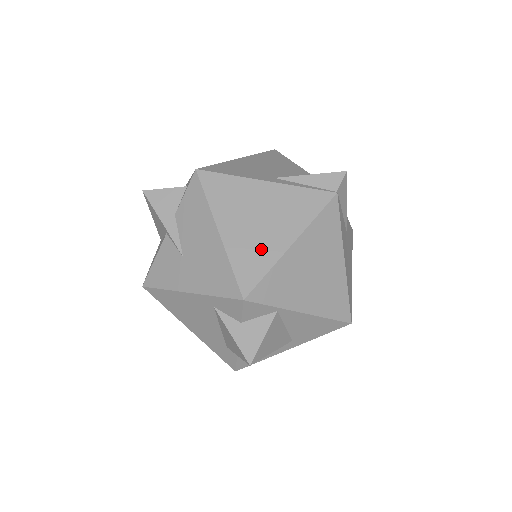
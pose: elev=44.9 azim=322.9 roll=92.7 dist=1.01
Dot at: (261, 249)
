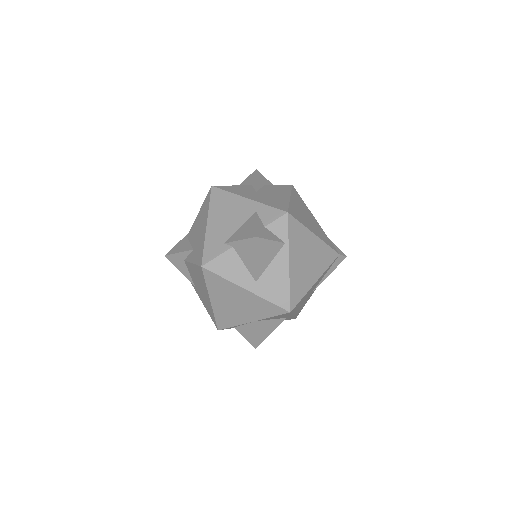
Dot at: (303, 219)
